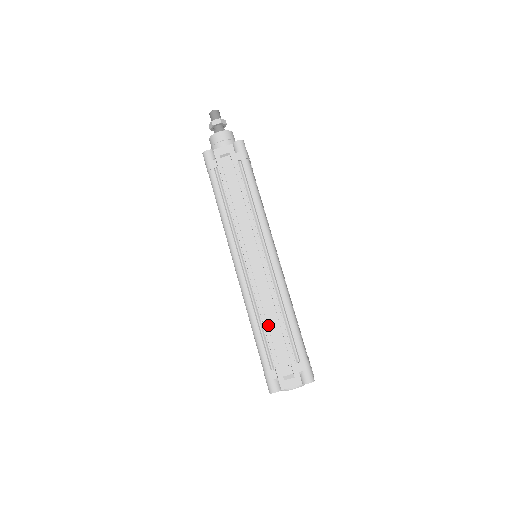
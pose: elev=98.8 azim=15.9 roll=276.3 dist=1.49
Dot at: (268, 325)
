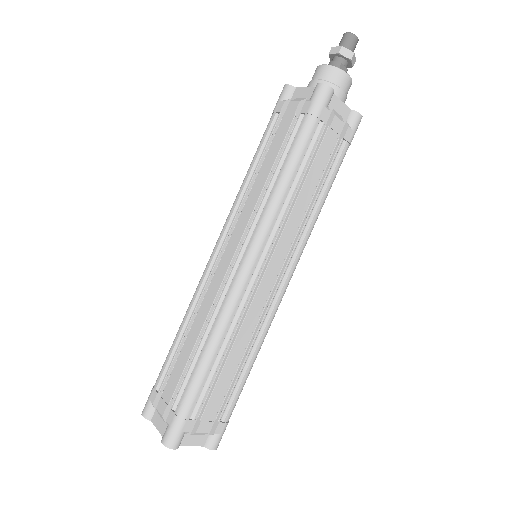
Dot at: (186, 340)
